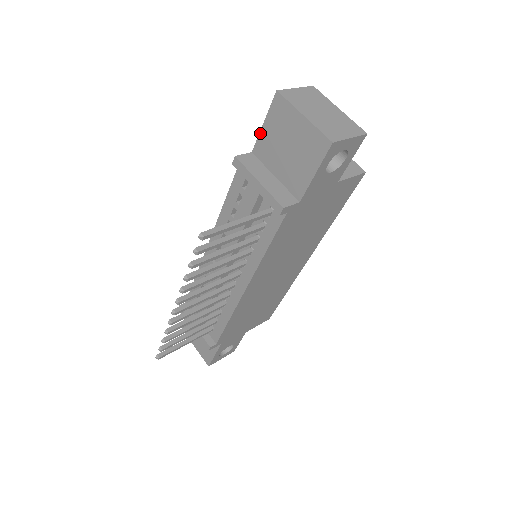
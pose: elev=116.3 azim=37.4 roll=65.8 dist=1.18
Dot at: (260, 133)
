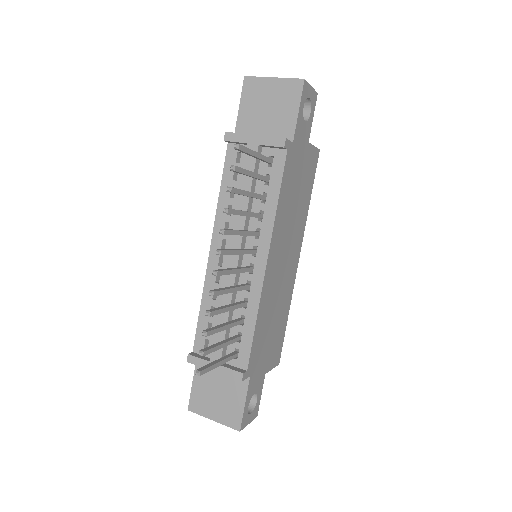
Dot at: (238, 116)
